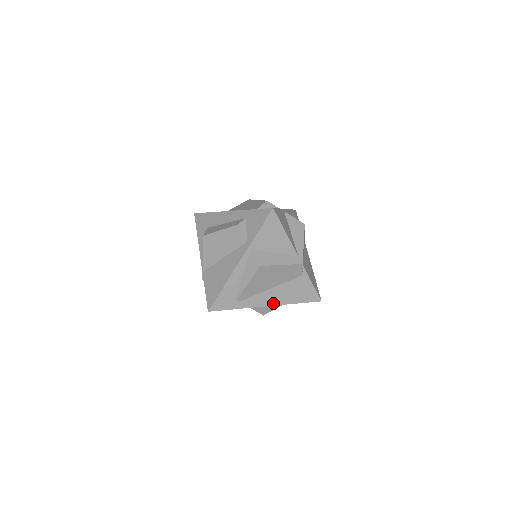
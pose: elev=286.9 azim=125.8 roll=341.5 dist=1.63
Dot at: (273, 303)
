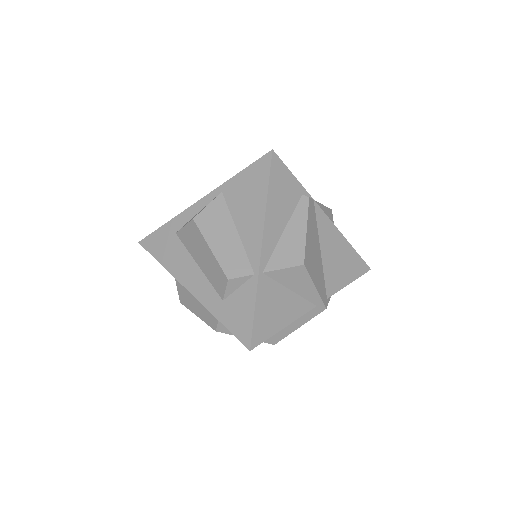
Dot at: occluded
